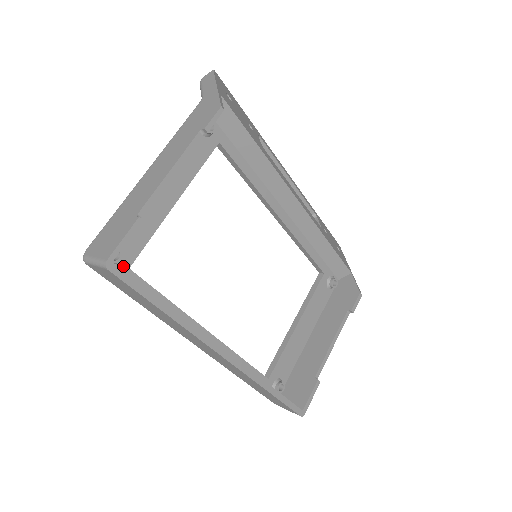
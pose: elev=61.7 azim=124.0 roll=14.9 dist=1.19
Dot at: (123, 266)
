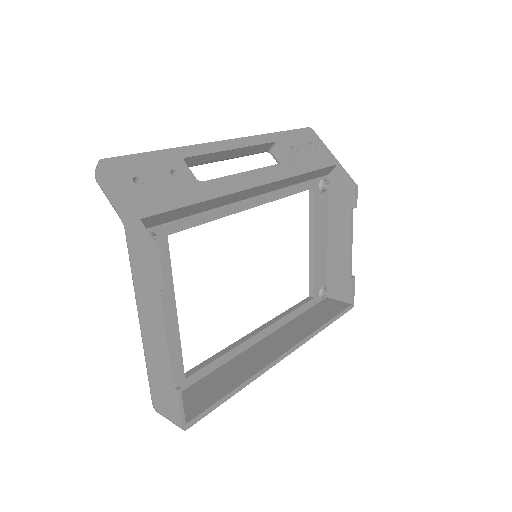
Dot at: (181, 383)
